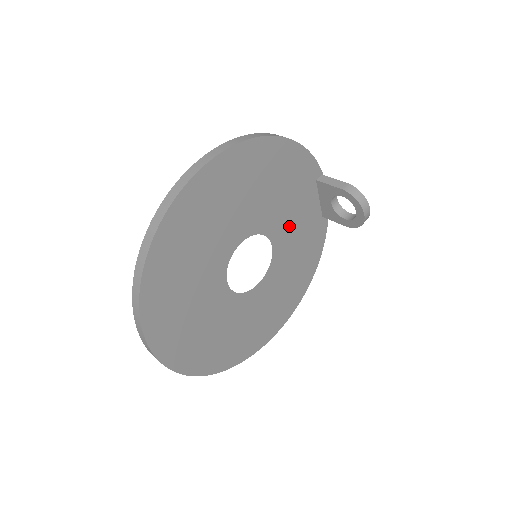
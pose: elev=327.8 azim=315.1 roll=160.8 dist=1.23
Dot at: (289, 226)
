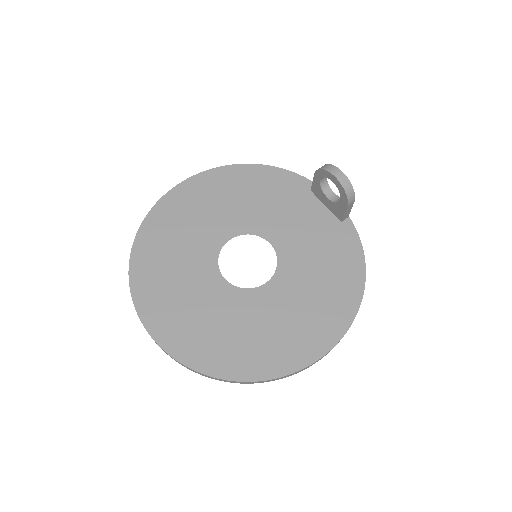
Dot at: (291, 229)
